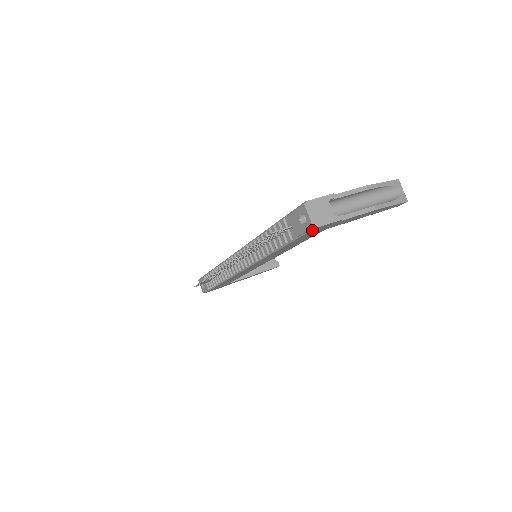
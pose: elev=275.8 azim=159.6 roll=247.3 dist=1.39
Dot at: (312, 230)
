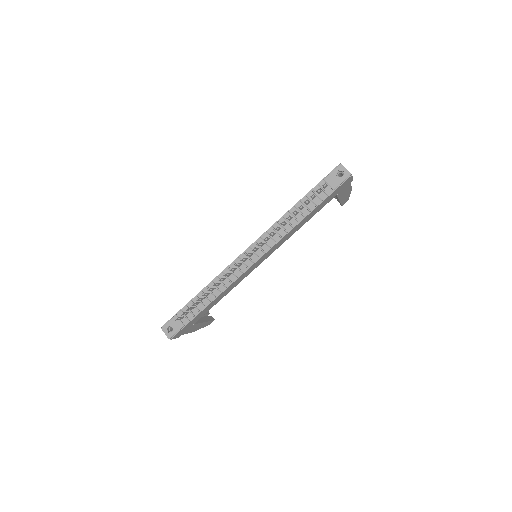
Dot at: (347, 180)
